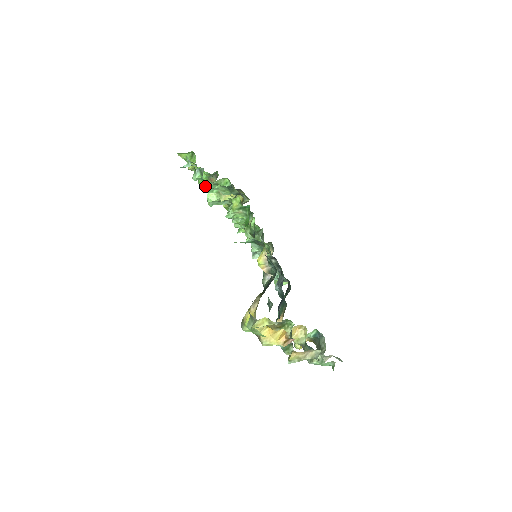
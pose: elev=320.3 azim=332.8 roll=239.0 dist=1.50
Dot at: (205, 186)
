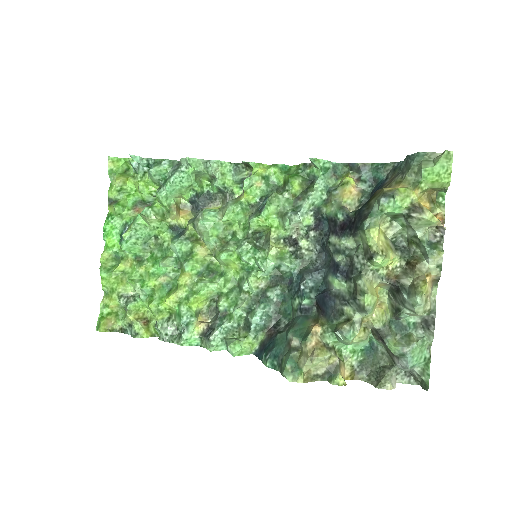
Dot at: (179, 174)
